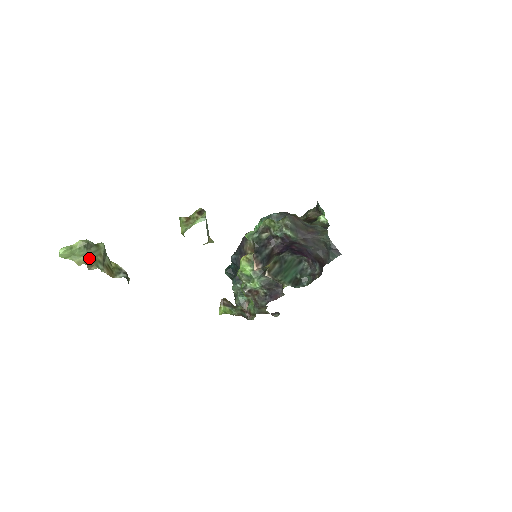
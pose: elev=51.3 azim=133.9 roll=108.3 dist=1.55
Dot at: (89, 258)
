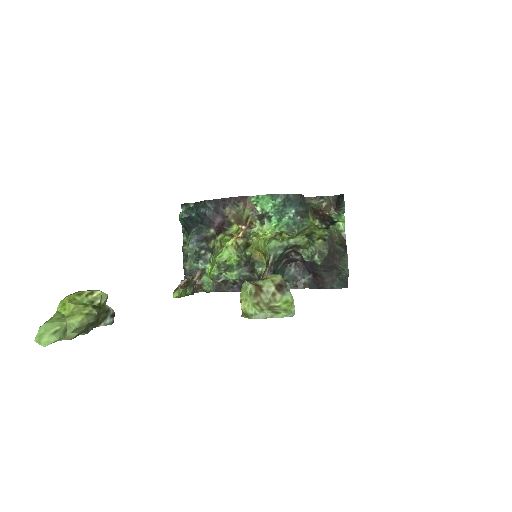
Dot at: (83, 330)
